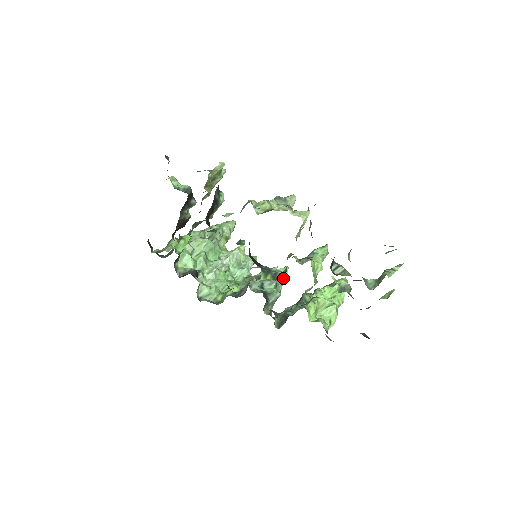
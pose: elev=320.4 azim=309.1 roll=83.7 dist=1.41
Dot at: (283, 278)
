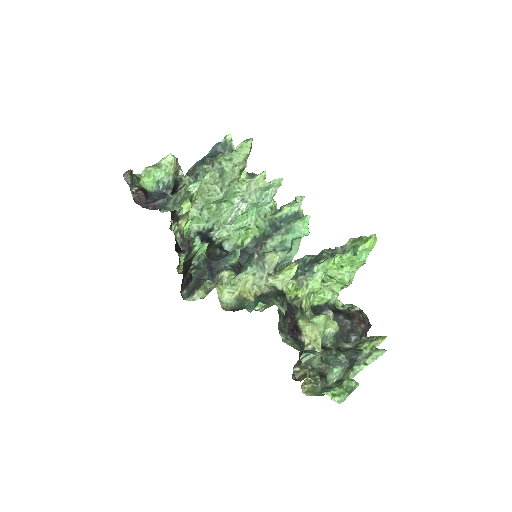
Dot at: (300, 237)
